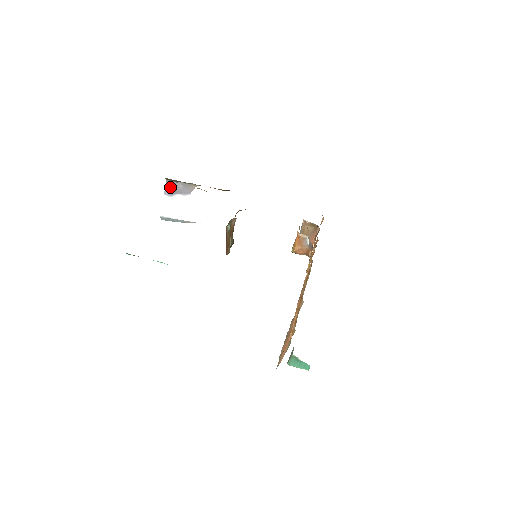
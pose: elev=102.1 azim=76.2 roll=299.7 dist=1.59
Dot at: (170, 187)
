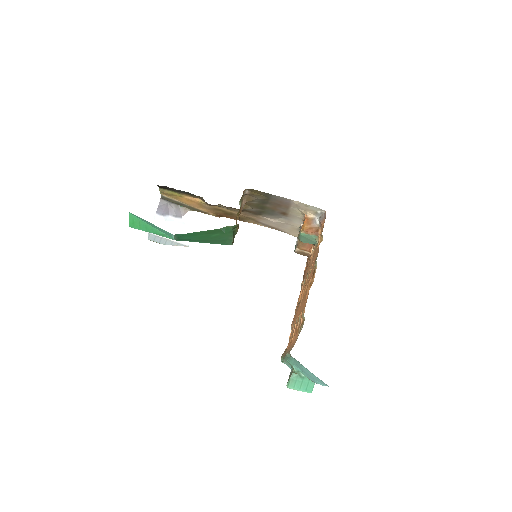
Dot at: (163, 207)
